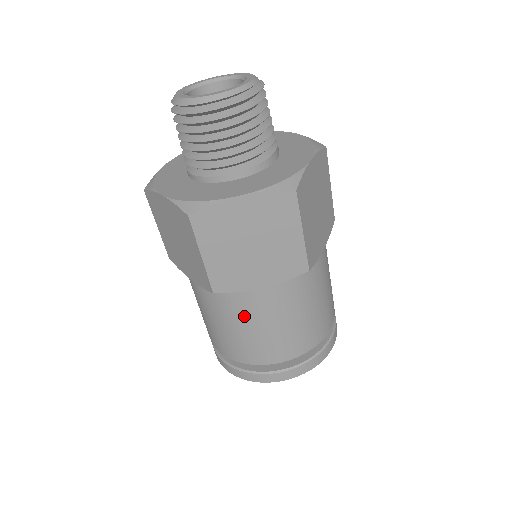
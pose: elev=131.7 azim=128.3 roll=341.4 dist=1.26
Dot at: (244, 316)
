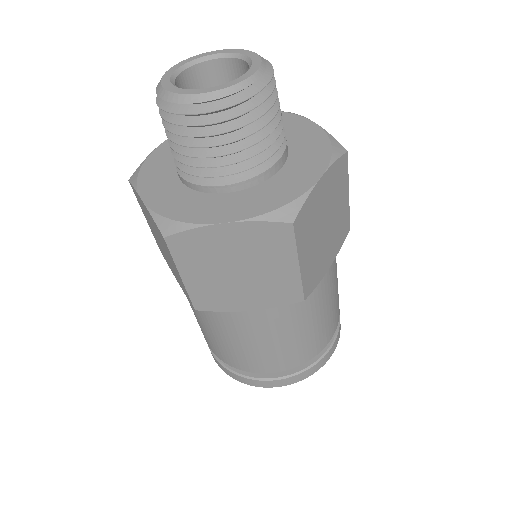
Dot at: (230, 330)
